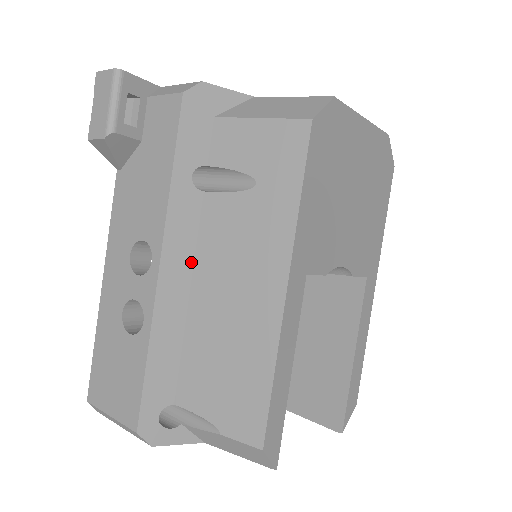
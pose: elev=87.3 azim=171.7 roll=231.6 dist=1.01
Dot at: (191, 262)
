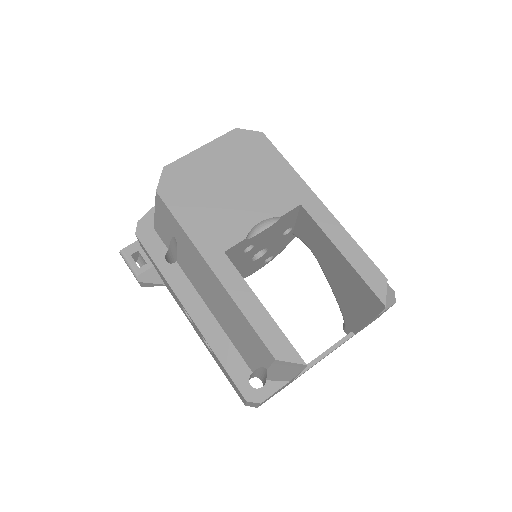
Dot at: (199, 297)
